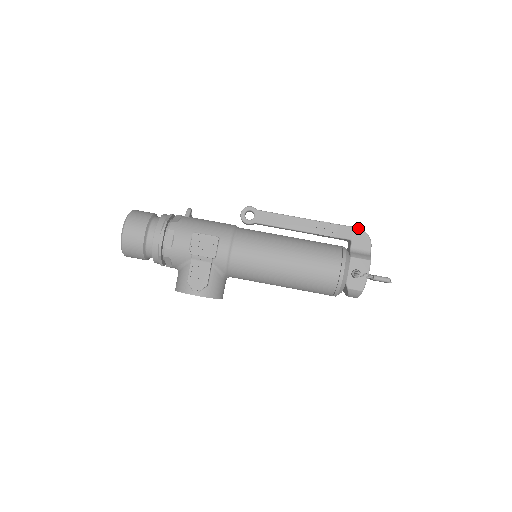
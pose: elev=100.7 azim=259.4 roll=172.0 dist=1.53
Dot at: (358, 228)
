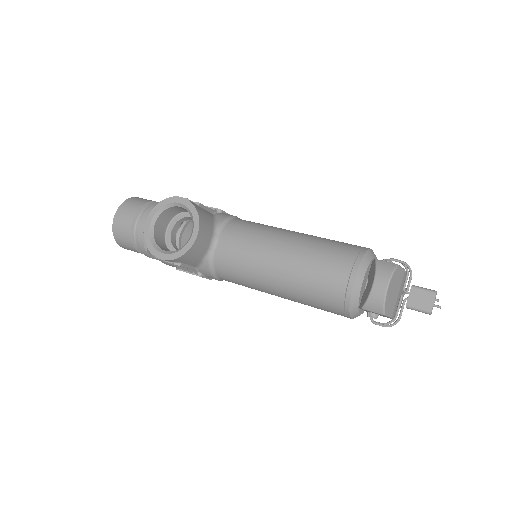
Dot at: occluded
